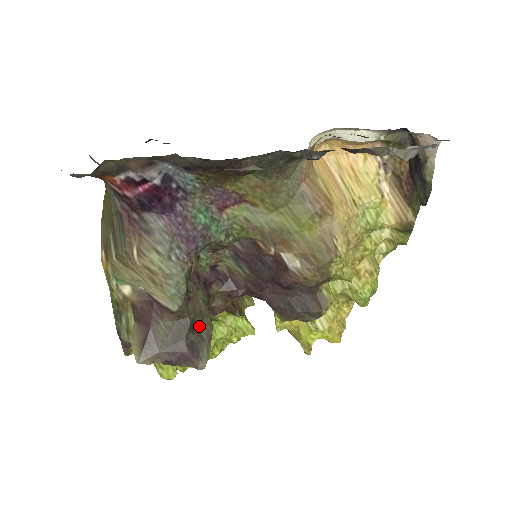
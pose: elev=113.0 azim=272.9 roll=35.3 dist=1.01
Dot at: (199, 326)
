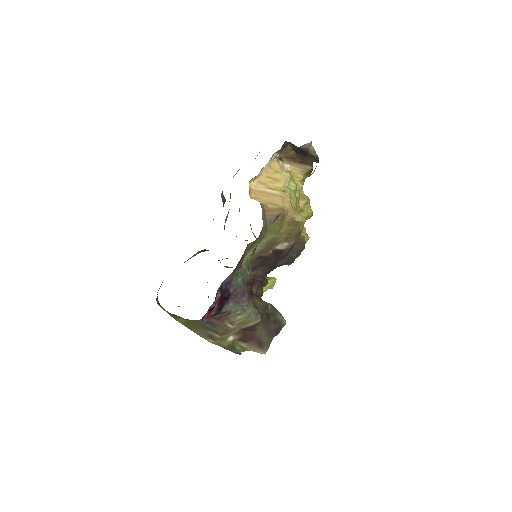
Dot at: (269, 312)
